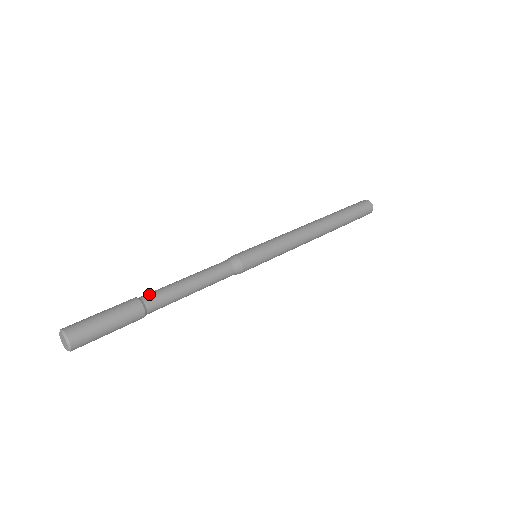
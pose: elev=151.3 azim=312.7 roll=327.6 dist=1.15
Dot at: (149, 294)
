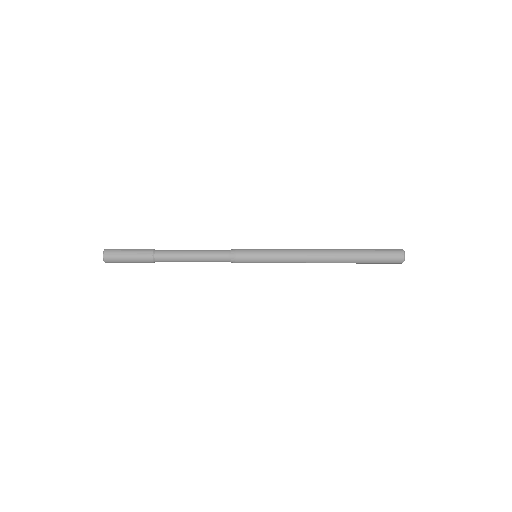
Dot at: (162, 250)
